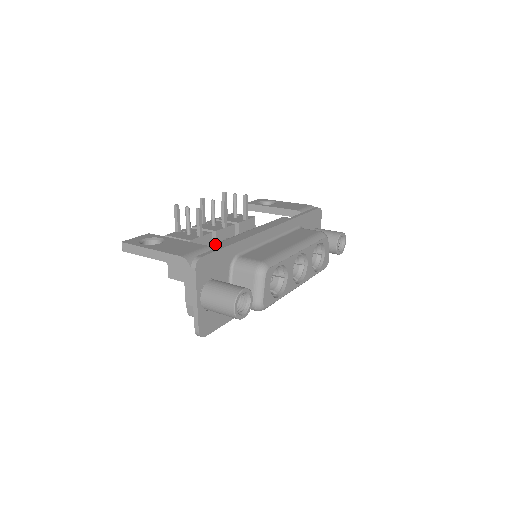
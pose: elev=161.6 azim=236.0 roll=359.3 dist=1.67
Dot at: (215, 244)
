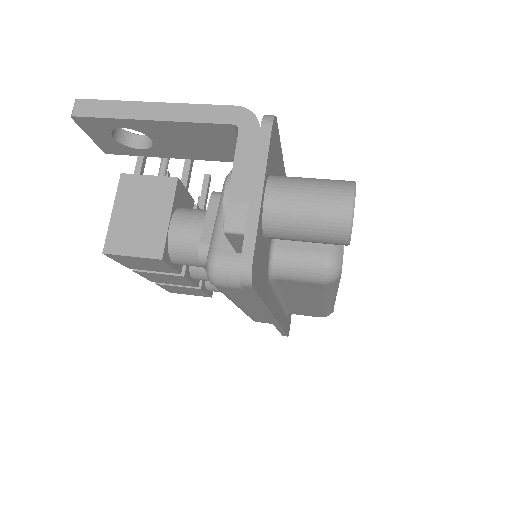
Dot at: occluded
